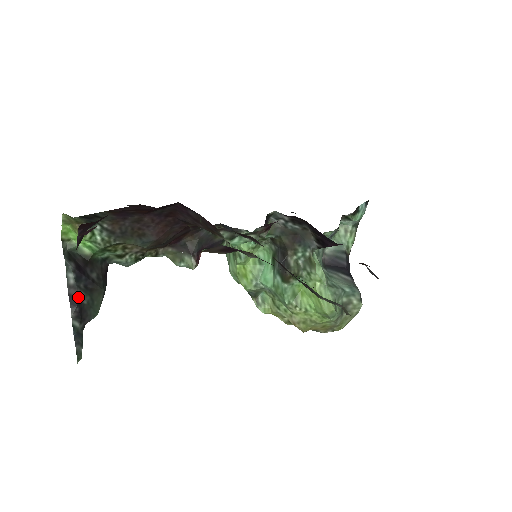
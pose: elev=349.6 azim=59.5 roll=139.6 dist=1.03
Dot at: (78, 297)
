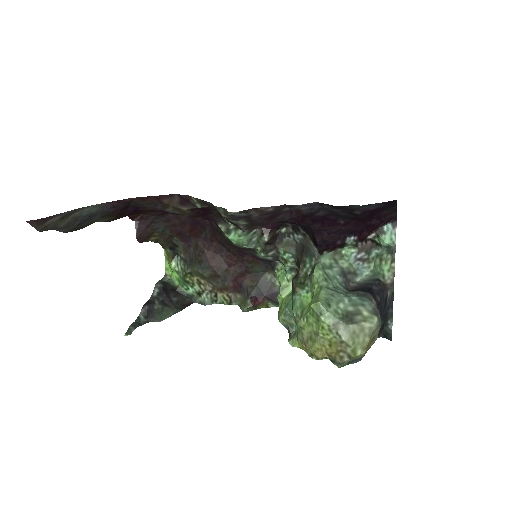
Dot at: (152, 302)
